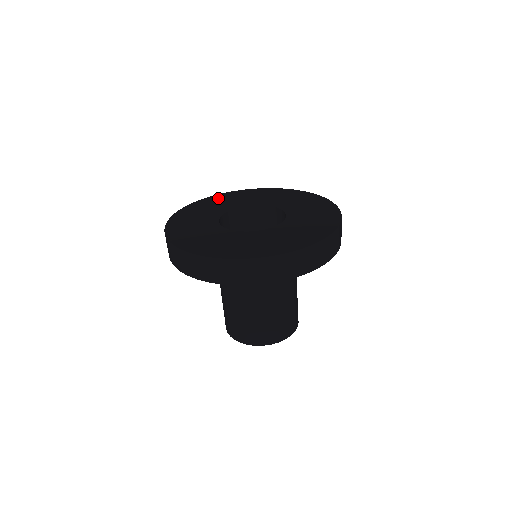
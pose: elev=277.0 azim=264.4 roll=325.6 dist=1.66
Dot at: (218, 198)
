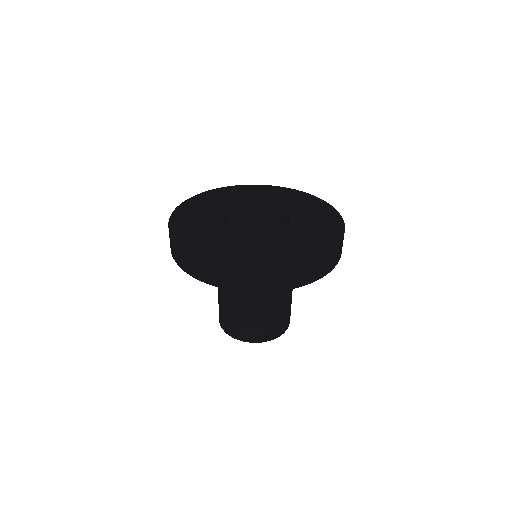
Dot at: (225, 191)
